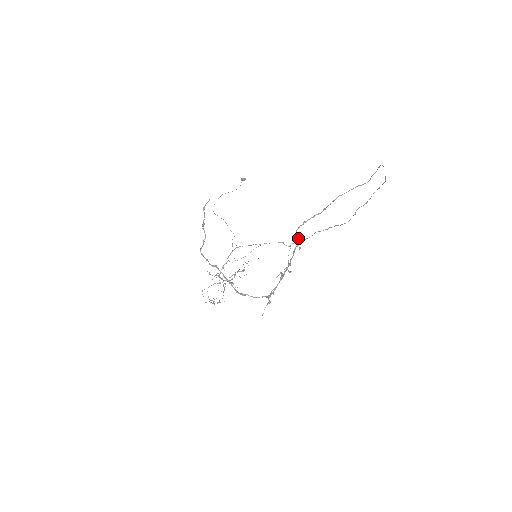
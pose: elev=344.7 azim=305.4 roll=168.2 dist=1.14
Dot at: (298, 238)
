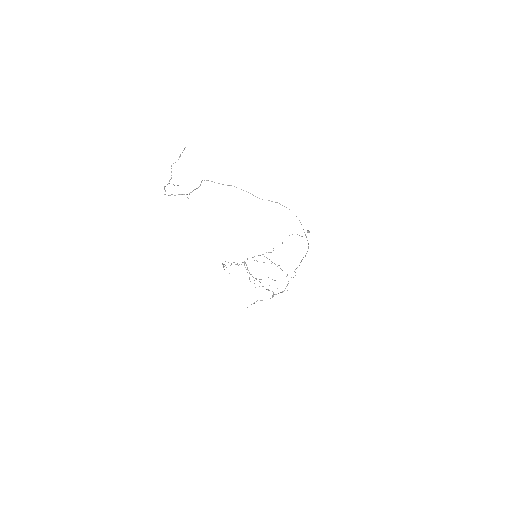
Dot at: (200, 185)
